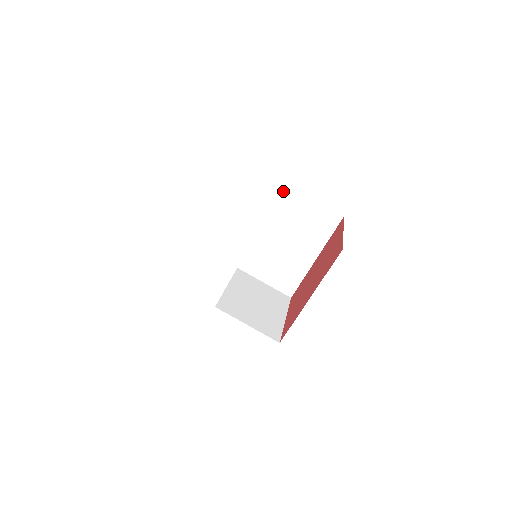
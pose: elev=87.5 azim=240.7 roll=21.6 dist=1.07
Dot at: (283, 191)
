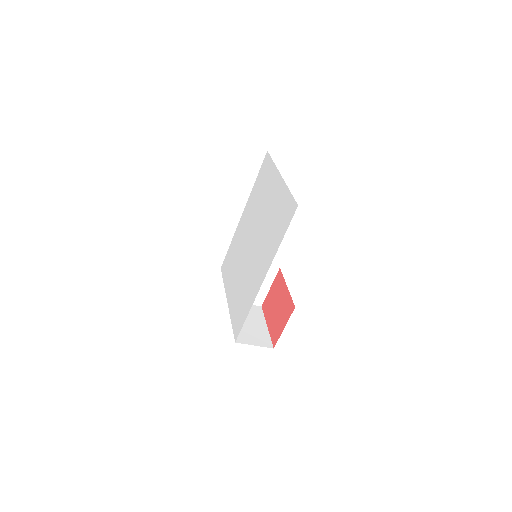
Dot at: occluded
